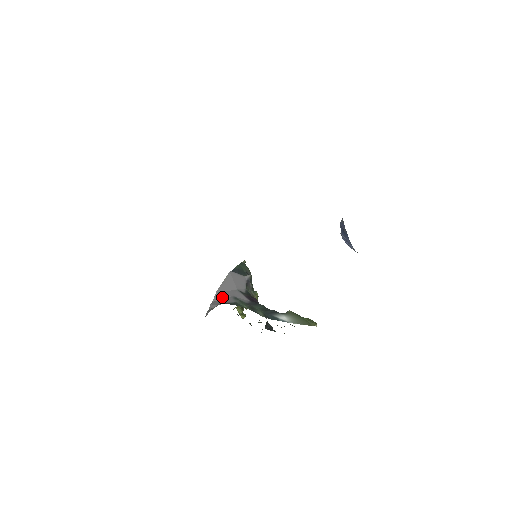
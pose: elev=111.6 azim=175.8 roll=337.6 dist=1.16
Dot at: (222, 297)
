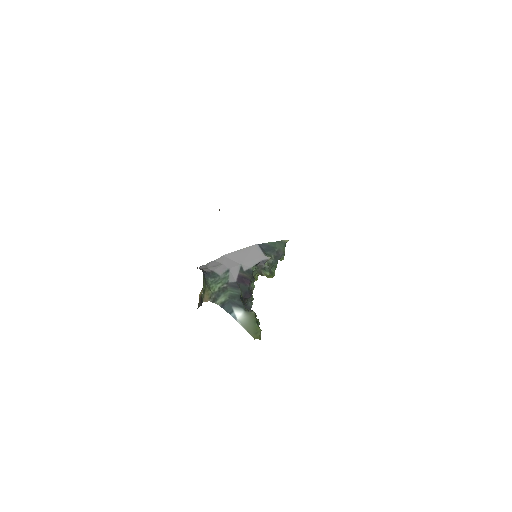
Dot at: (222, 263)
